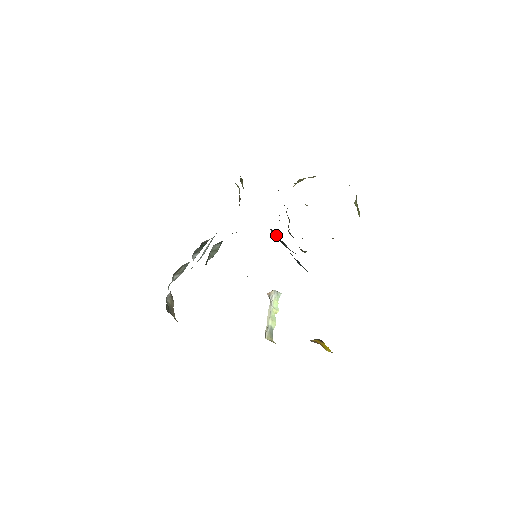
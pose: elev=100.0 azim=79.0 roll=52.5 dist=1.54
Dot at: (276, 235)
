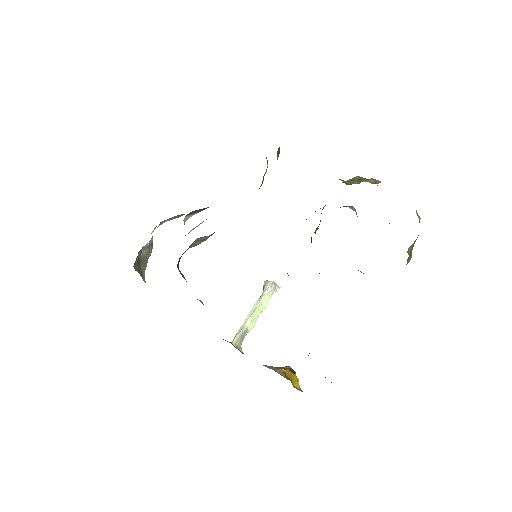
Dot at: occluded
